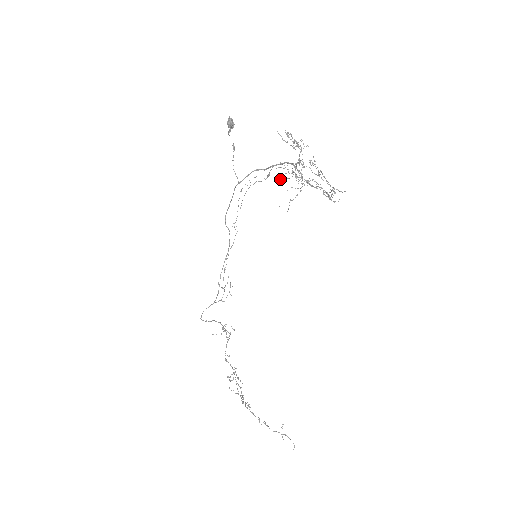
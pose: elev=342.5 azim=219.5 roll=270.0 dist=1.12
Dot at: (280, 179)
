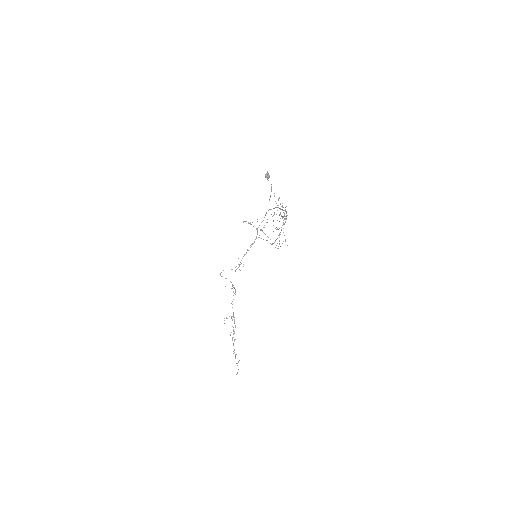
Dot at: occluded
